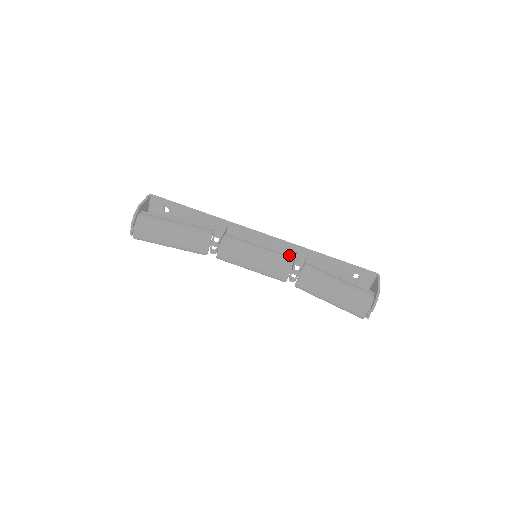
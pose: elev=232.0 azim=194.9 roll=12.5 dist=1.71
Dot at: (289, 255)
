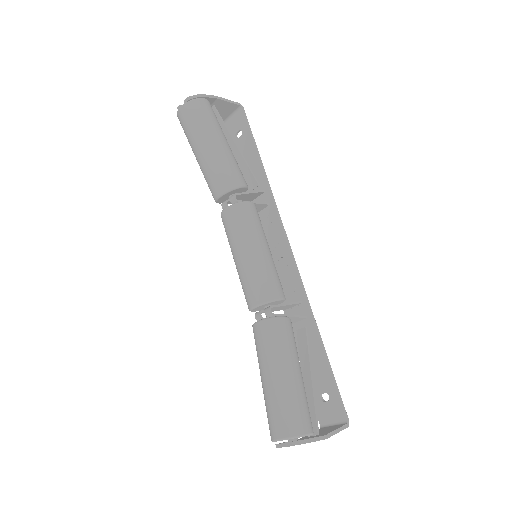
Dot at: (290, 297)
